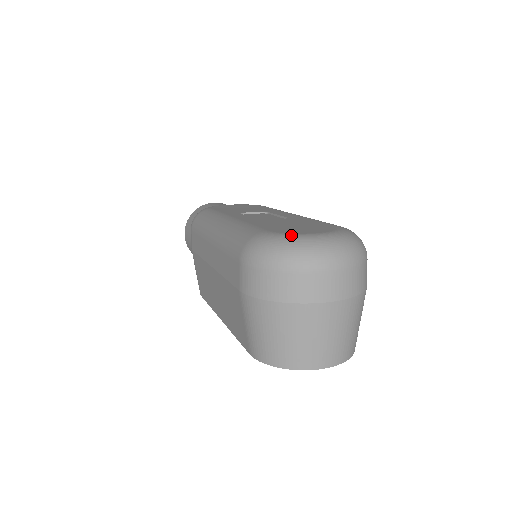
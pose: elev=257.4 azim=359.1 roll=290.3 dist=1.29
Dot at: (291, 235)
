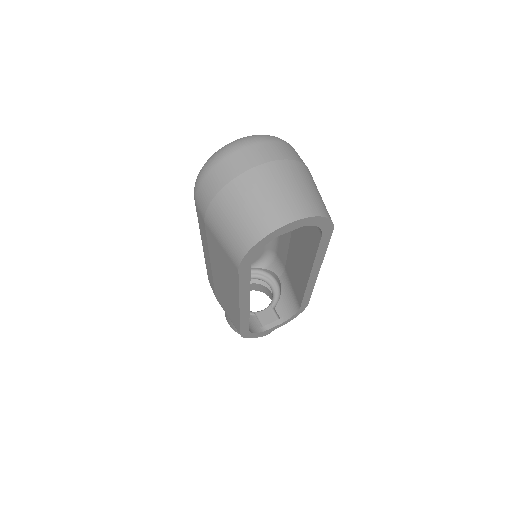
Dot at: occluded
